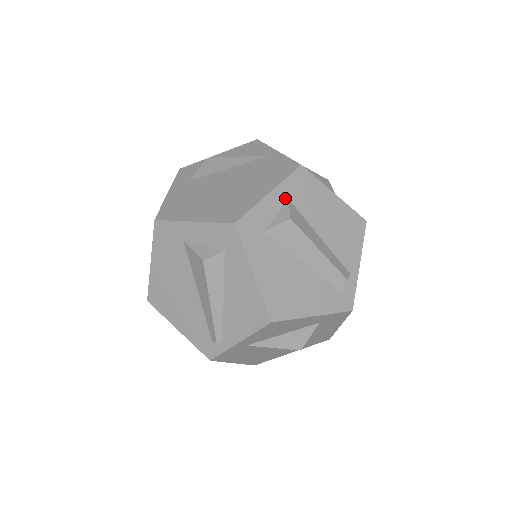
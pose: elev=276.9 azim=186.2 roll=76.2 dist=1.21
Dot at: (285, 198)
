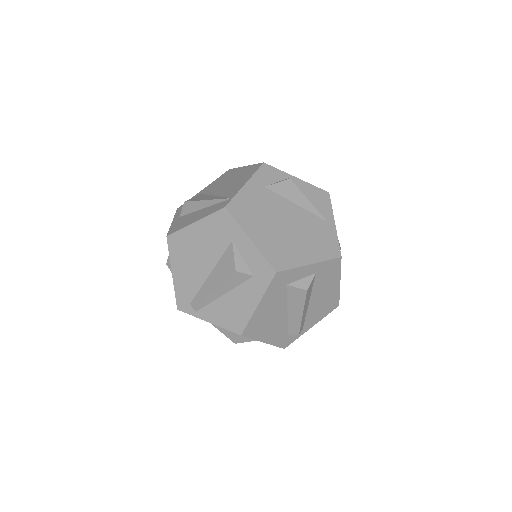
Dot at: (315, 272)
